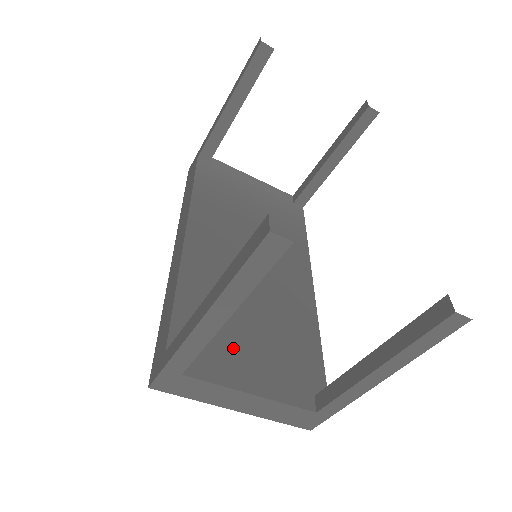
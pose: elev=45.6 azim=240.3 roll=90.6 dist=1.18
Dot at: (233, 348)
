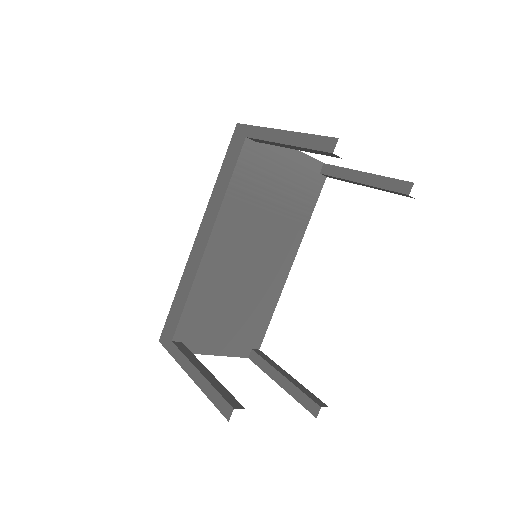
Dot at: (213, 330)
